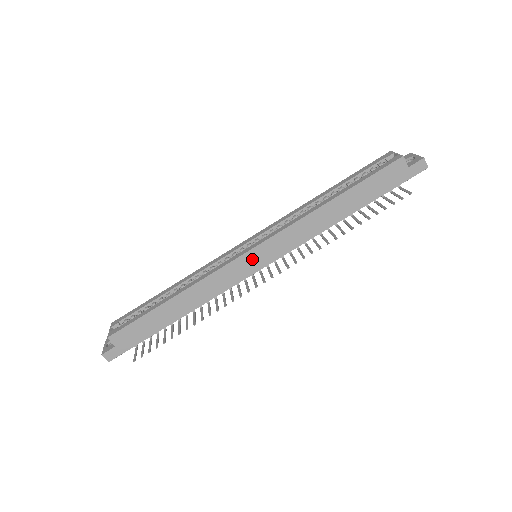
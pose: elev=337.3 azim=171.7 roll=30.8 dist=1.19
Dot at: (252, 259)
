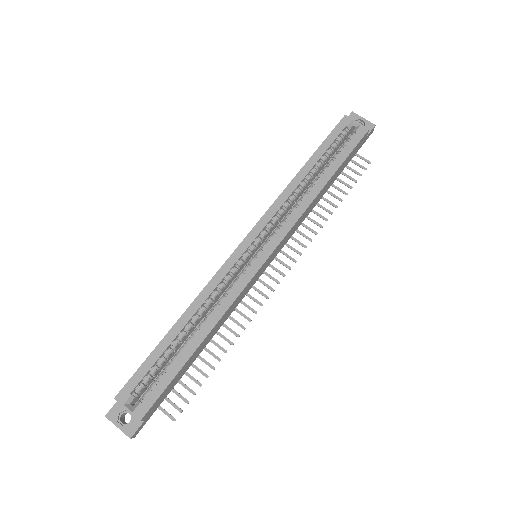
Dot at: (265, 265)
